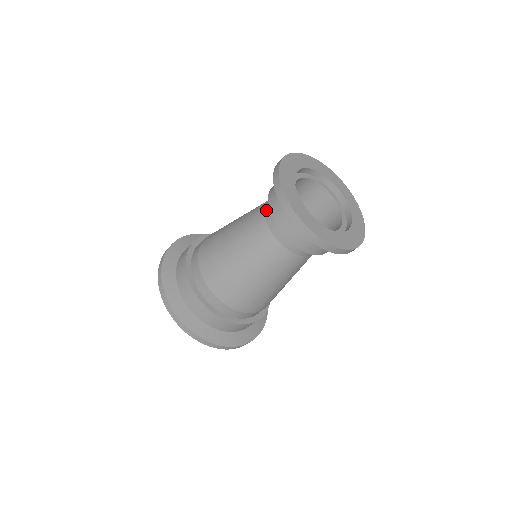
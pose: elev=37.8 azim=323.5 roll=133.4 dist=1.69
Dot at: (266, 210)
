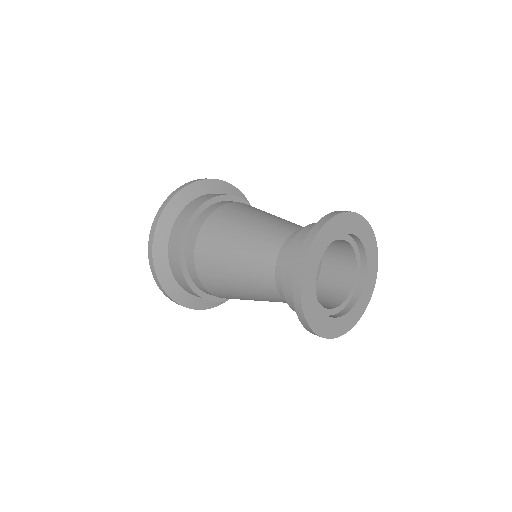
Dot at: (289, 240)
